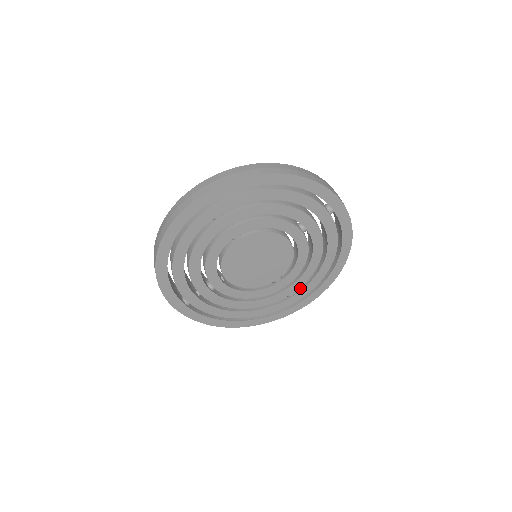
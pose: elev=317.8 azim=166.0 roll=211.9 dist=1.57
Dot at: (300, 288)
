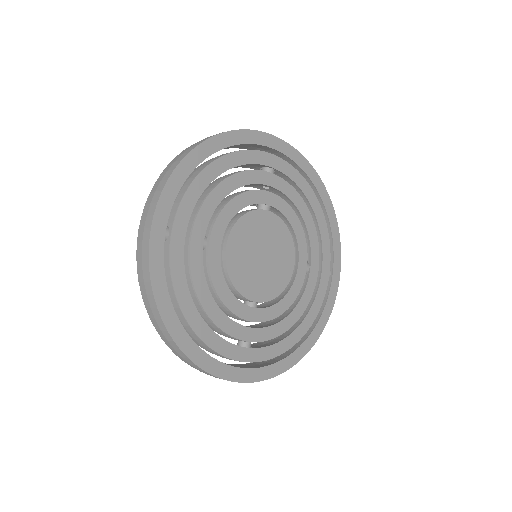
Dot at: (260, 346)
